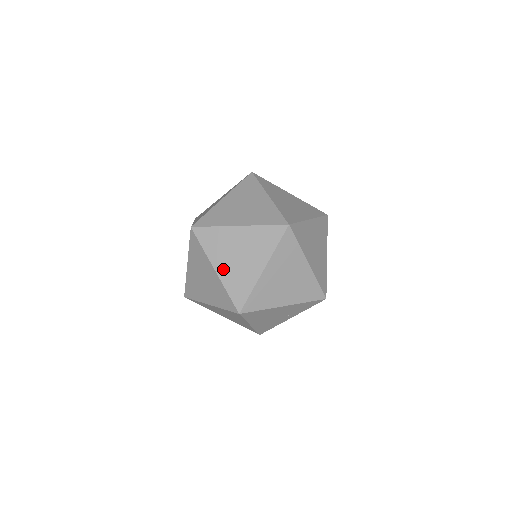
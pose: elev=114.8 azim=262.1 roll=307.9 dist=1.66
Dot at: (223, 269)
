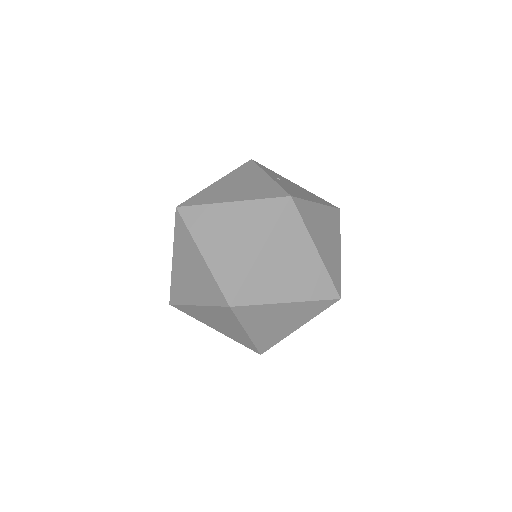
Dot at: (177, 266)
